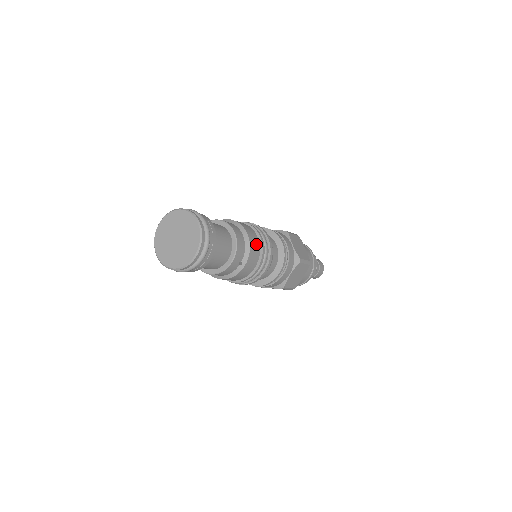
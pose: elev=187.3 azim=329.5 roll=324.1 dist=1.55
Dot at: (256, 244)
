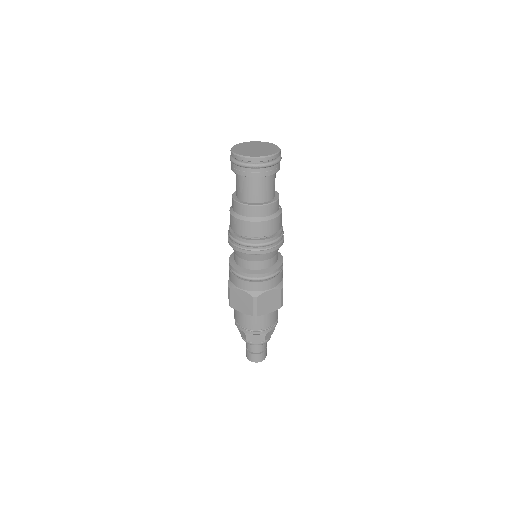
Dot at: occluded
